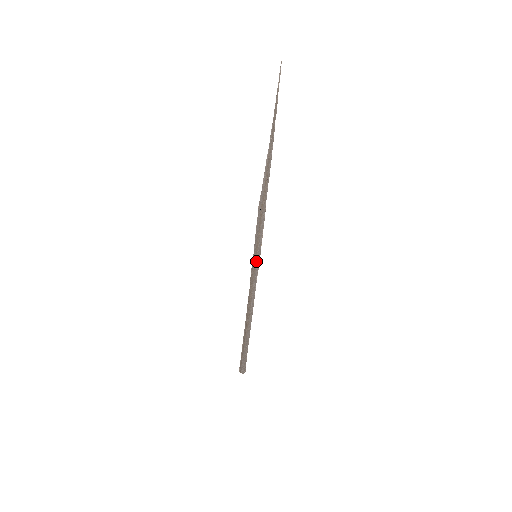
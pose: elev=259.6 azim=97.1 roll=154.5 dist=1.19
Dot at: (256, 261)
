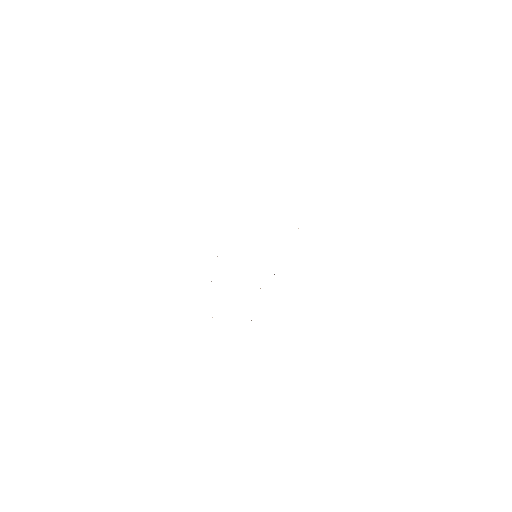
Dot at: occluded
